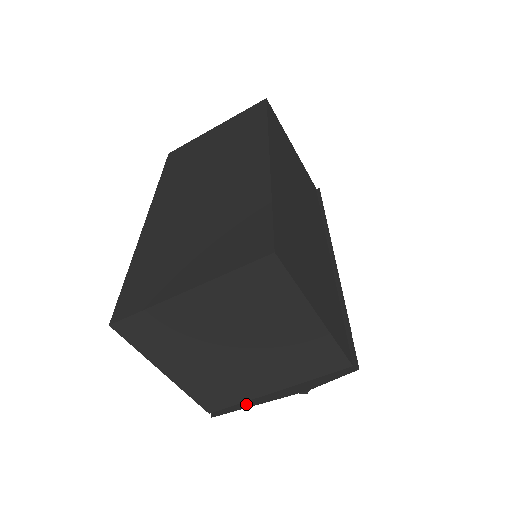
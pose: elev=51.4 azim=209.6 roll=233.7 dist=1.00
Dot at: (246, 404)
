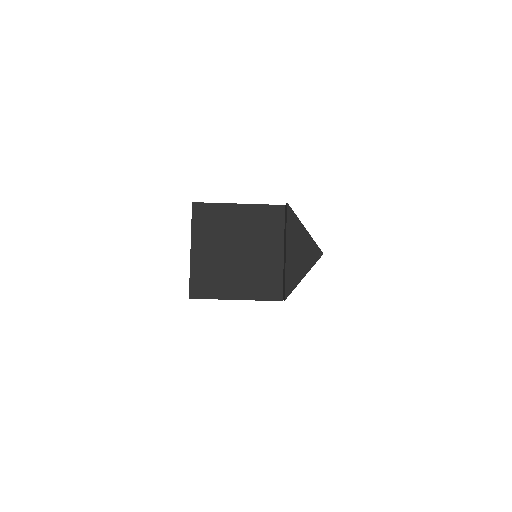
Dot at: (285, 275)
